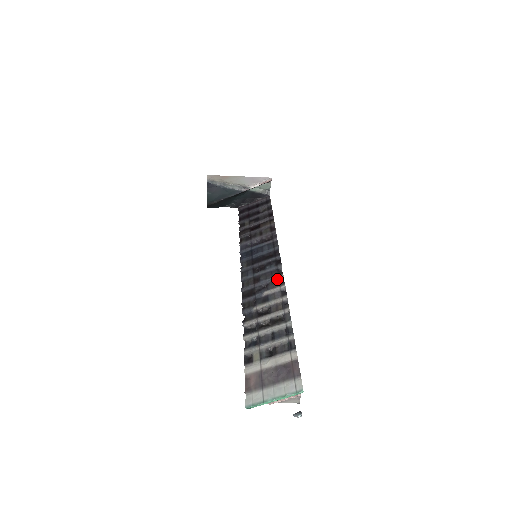
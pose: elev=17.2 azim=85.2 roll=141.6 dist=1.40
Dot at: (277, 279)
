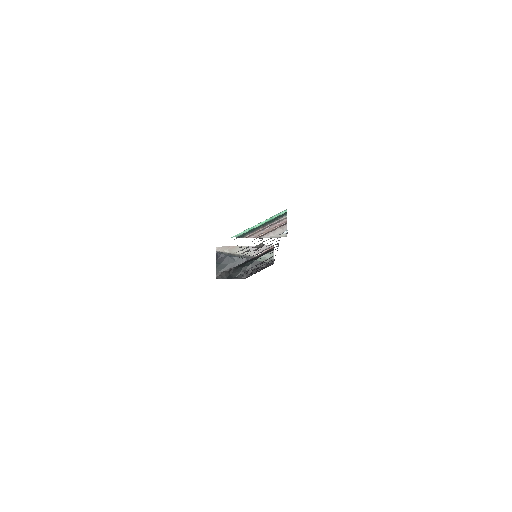
Dot at: (273, 245)
